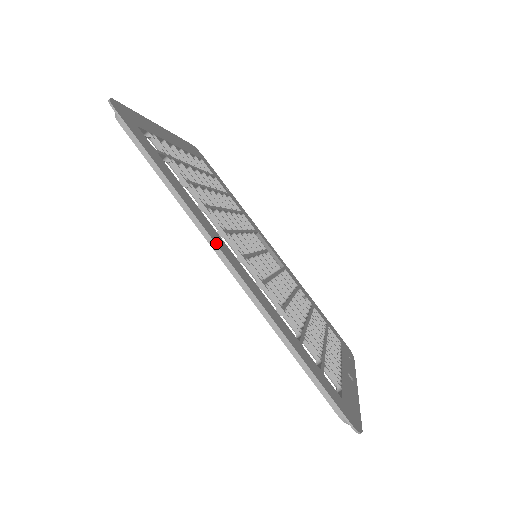
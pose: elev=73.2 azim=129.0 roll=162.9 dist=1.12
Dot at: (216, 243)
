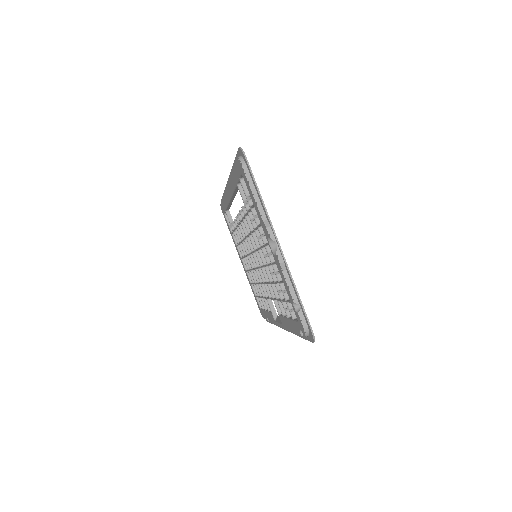
Dot at: occluded
